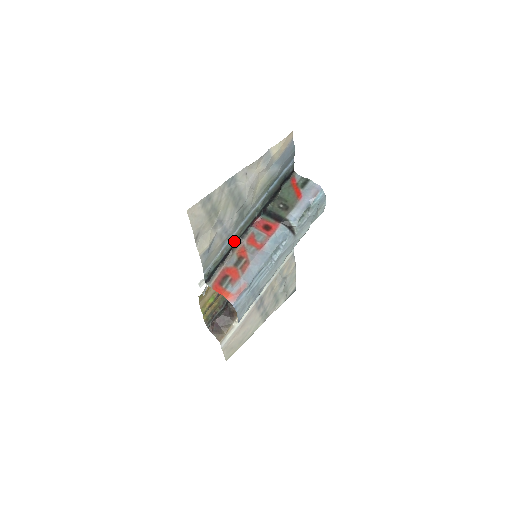
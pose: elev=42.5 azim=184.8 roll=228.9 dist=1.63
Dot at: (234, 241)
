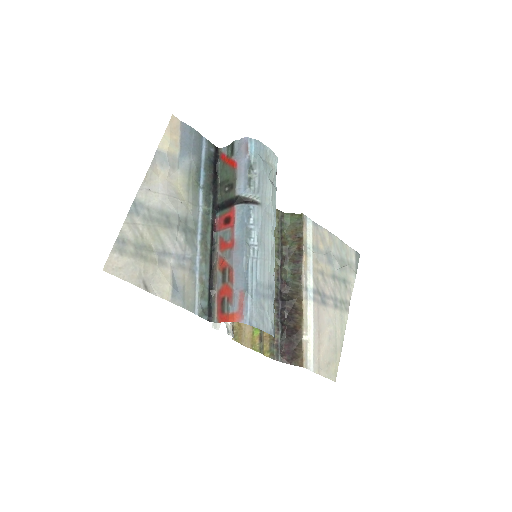
Dot at: (207, 260)
